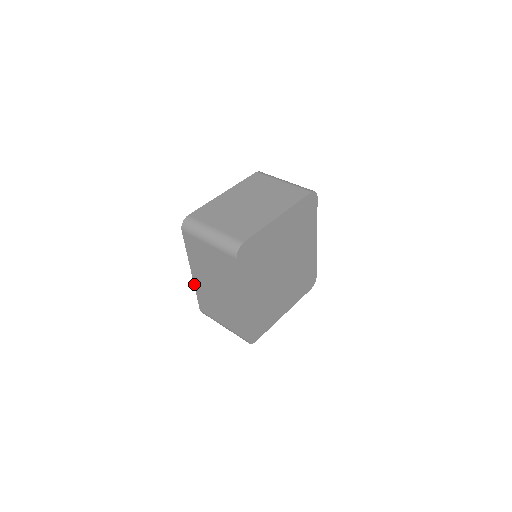
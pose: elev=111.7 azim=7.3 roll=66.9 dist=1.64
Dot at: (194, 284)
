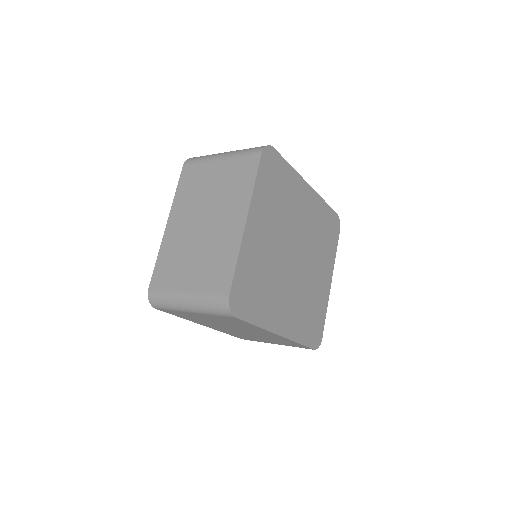
Dot at: occluded
